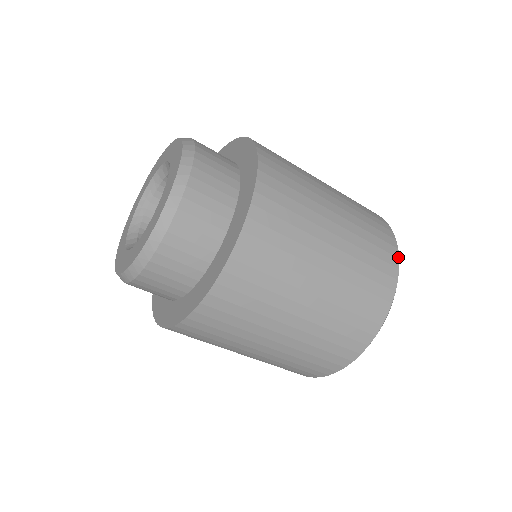
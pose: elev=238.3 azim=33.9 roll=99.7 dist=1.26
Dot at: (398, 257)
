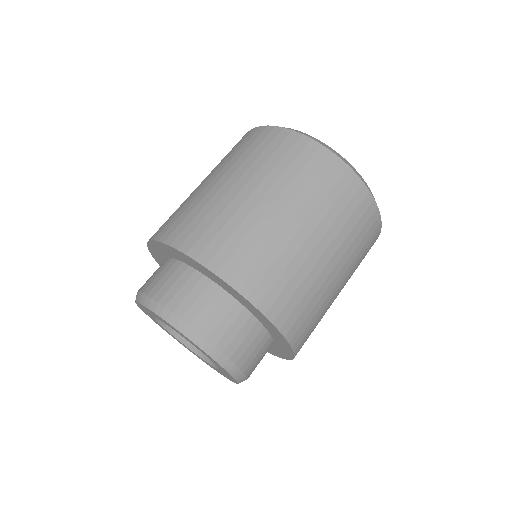
Dot at: (320, 145)
